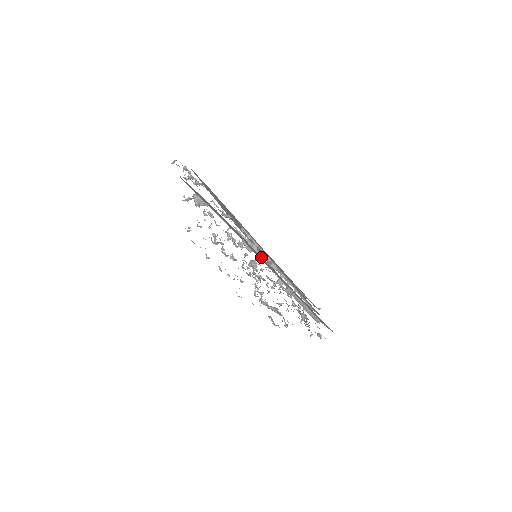
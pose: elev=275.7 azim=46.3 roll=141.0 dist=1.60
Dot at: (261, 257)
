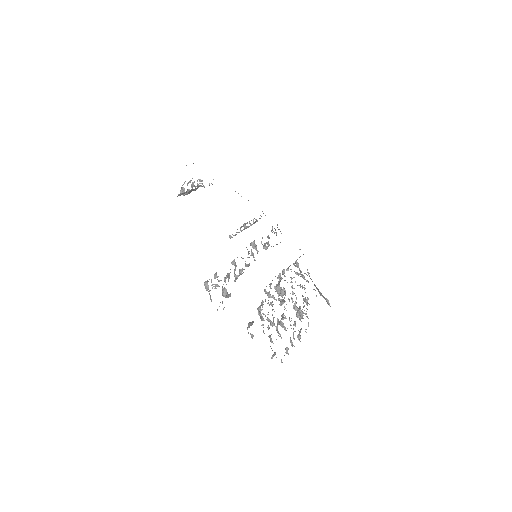
Dot at: occluded
